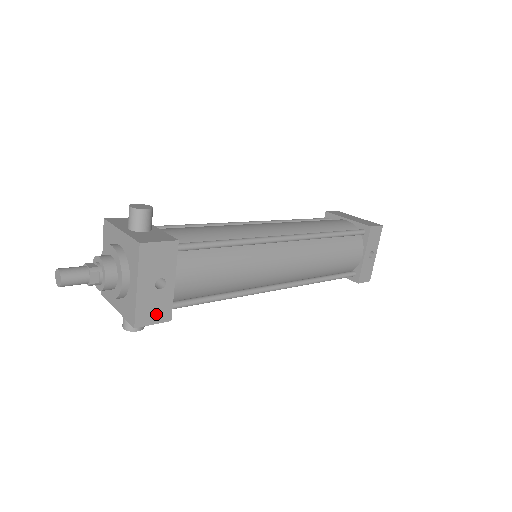
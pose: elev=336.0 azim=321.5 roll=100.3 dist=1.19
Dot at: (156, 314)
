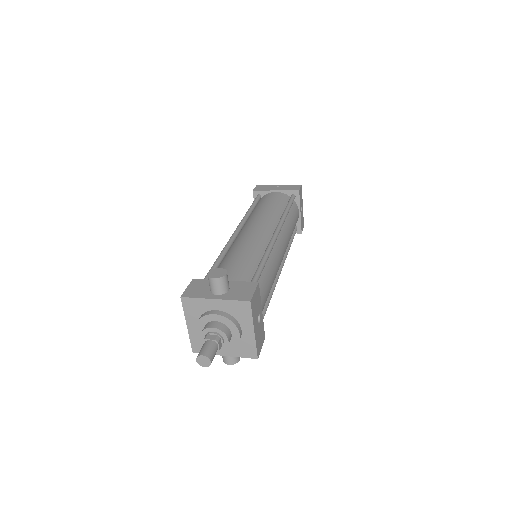
Dot at: (261, 340)
